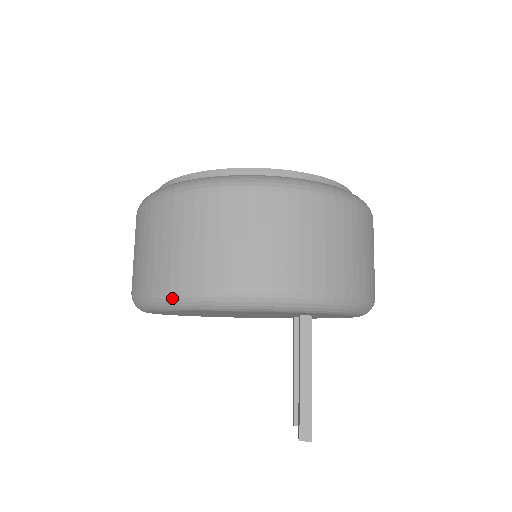
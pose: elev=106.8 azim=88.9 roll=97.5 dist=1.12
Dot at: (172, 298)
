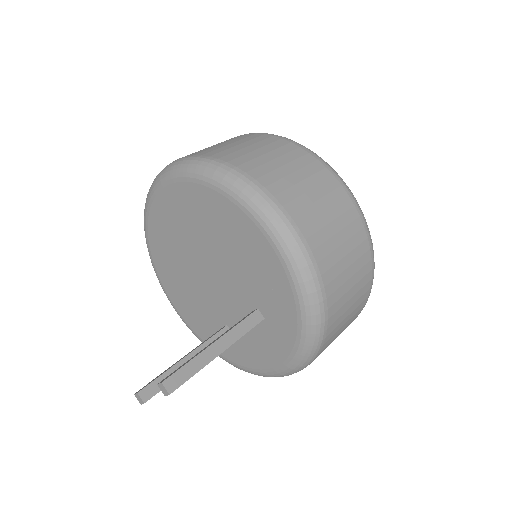
Dot at: (230, 173)
